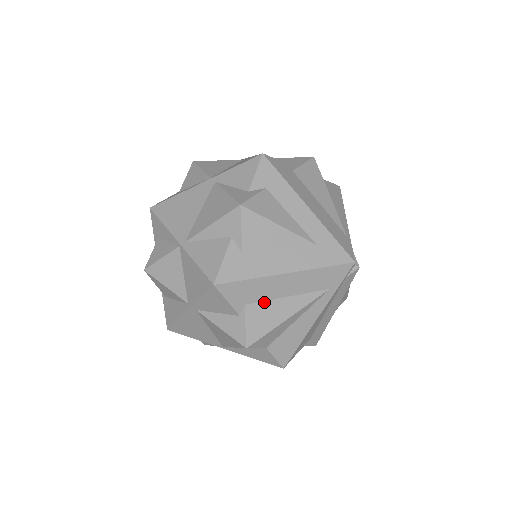
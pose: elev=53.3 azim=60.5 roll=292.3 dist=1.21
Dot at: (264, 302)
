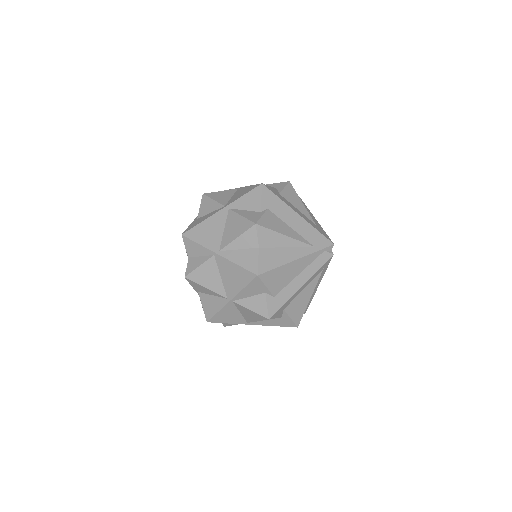
Dot at: (278, 218)
